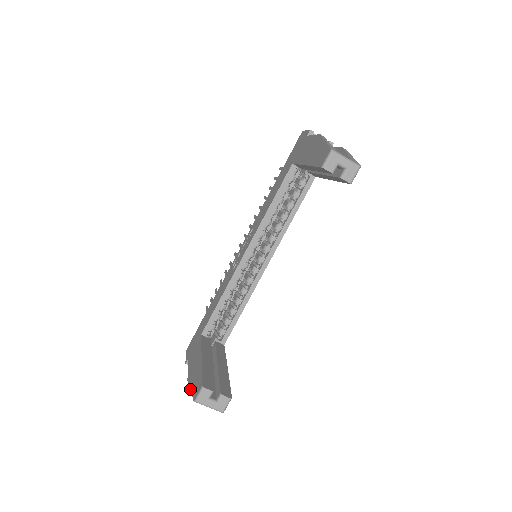
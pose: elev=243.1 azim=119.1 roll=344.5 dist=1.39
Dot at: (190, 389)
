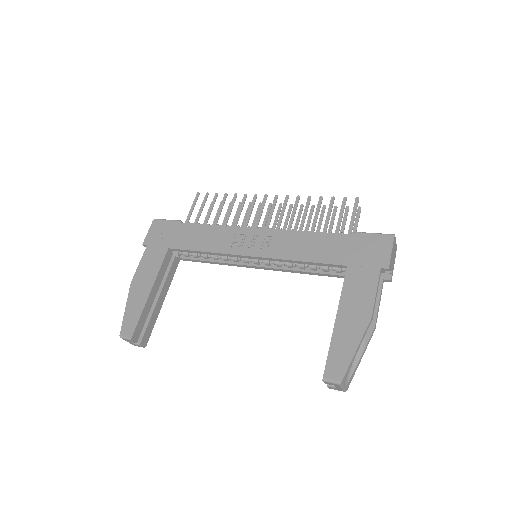
Dot at: (126, 307)
